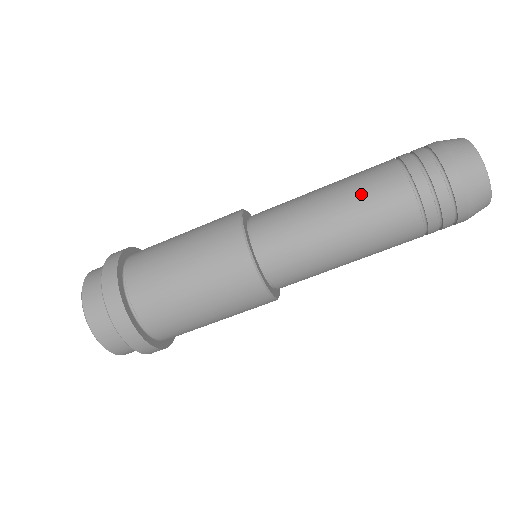
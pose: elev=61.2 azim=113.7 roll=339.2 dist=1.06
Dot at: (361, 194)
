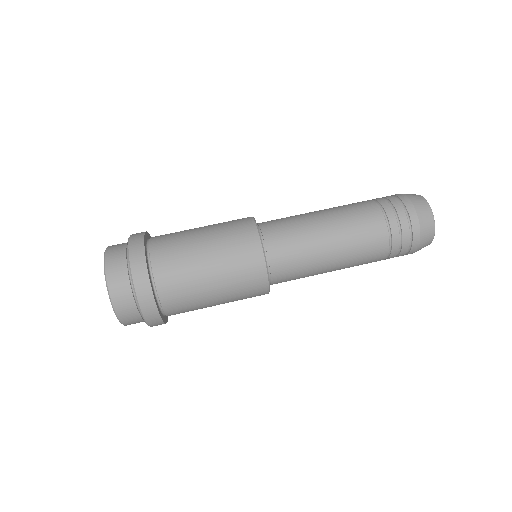
Dot at: occluded
